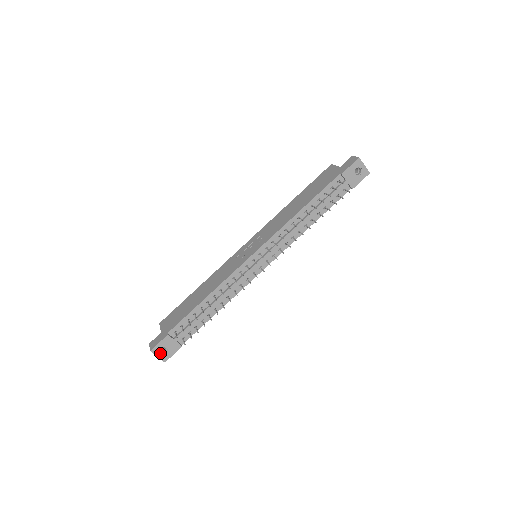
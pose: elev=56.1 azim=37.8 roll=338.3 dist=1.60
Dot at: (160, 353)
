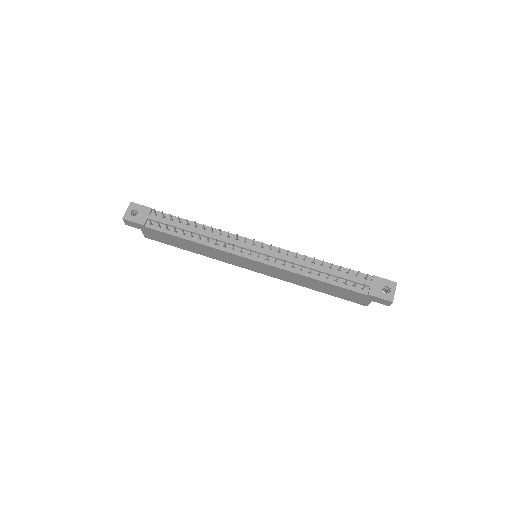
Dot at: (131, 211)
